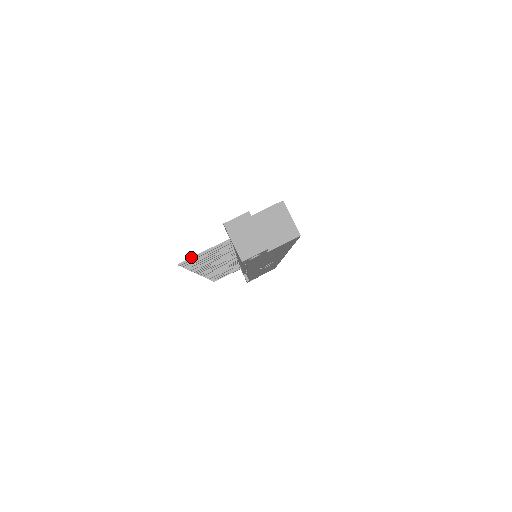
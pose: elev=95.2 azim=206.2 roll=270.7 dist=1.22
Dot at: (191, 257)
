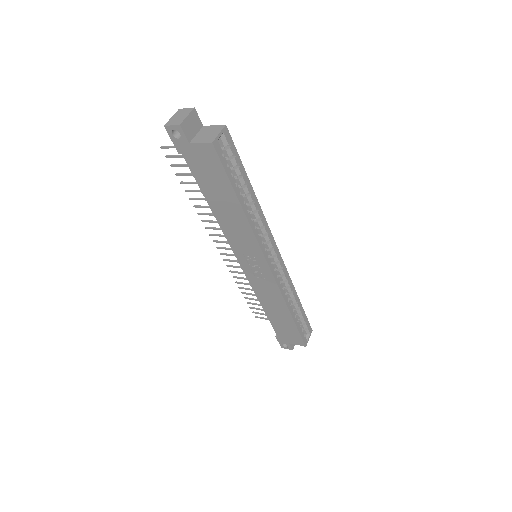
Dot at: (169, 146)
